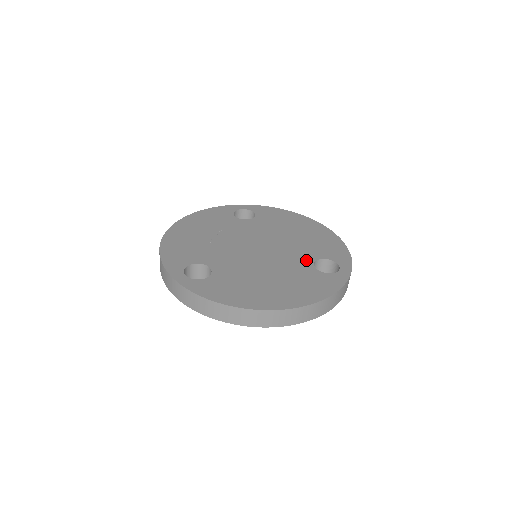
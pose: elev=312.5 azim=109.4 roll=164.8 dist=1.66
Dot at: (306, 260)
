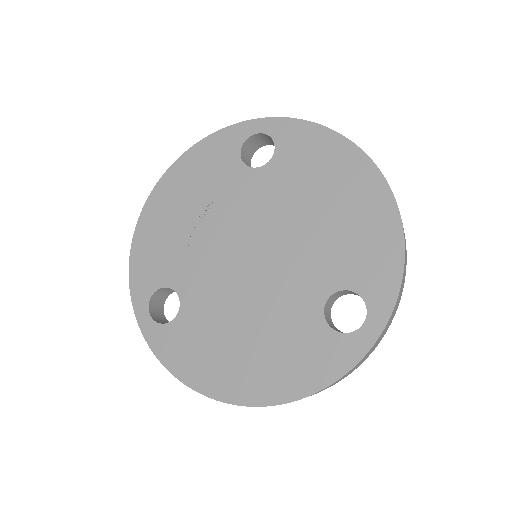
Dot at: (316, 292)
